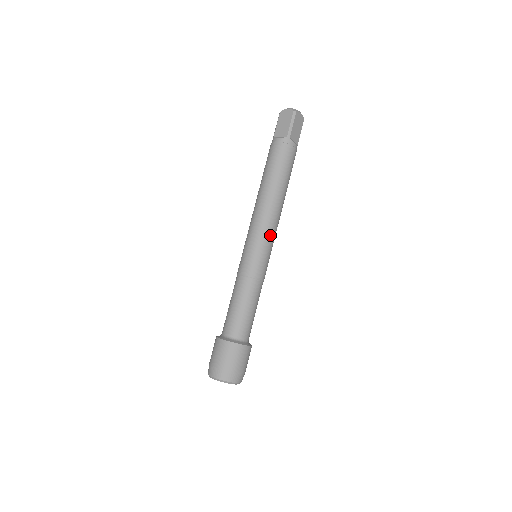
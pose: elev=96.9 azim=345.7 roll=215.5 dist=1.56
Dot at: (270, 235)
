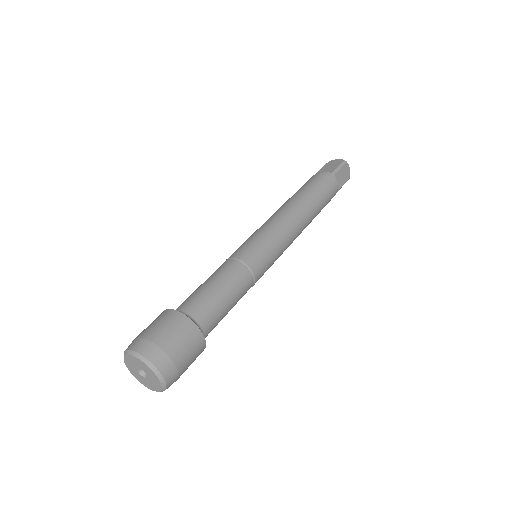
Dot at: (283, 237)
